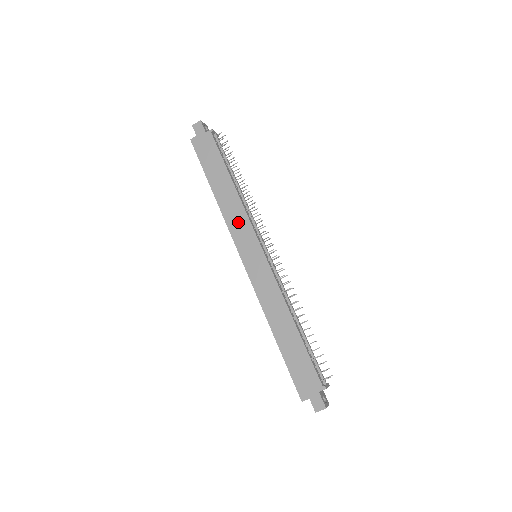
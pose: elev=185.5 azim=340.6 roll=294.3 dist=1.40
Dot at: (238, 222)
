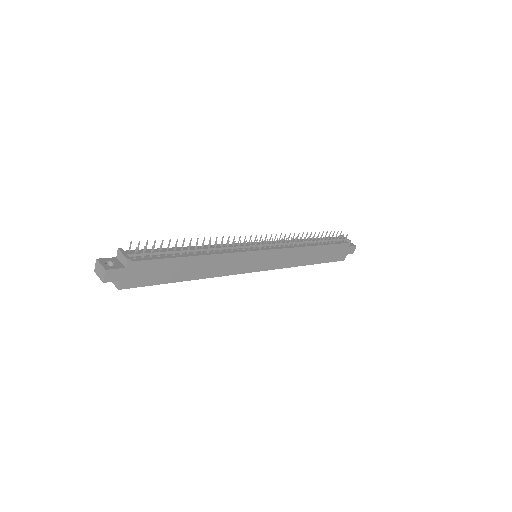
Dot at: (231, 264)
